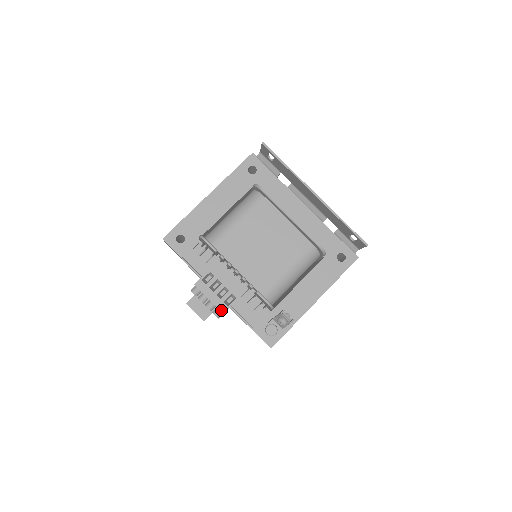
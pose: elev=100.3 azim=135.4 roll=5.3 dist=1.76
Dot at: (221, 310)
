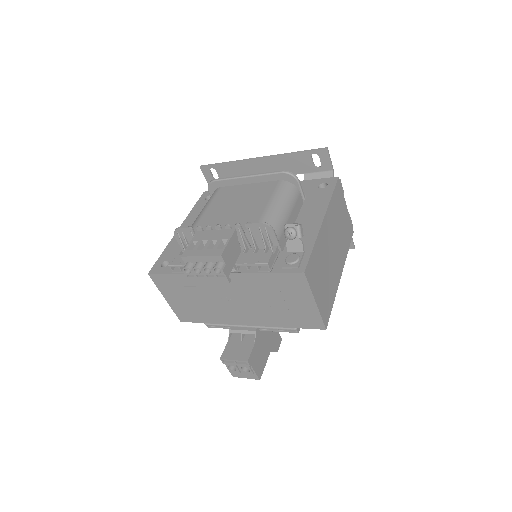
Dot at: (217, 255)
